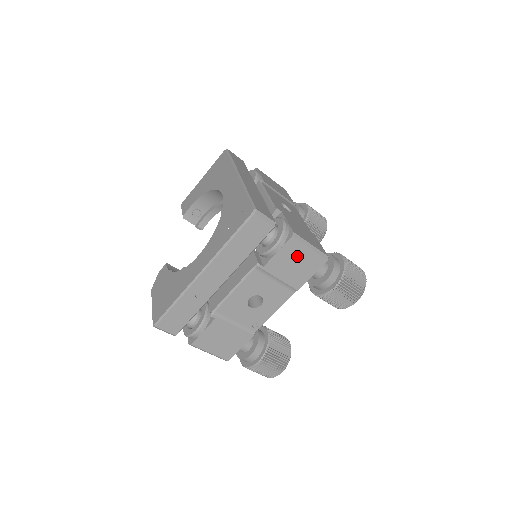
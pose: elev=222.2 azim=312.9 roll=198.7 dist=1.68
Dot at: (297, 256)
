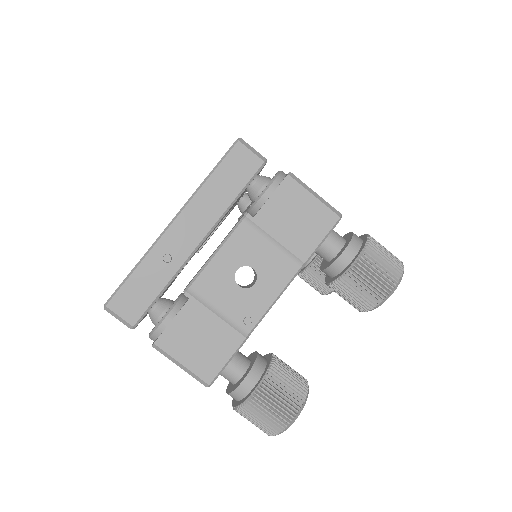
Dot at: (298, 206)
